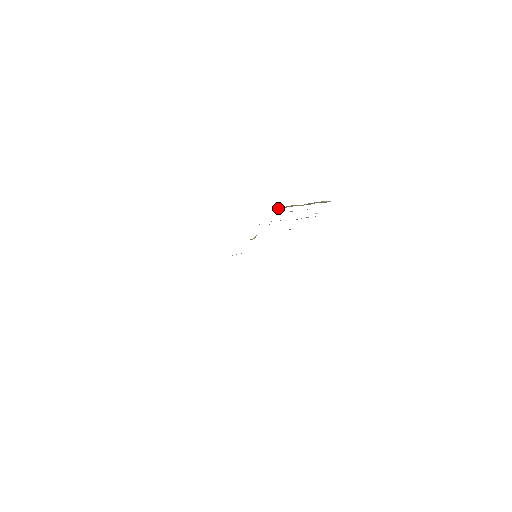
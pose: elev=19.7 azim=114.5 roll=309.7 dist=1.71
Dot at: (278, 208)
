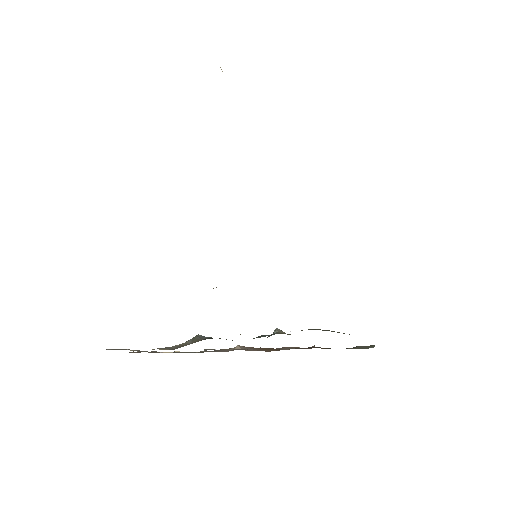
Dot at: occluded
